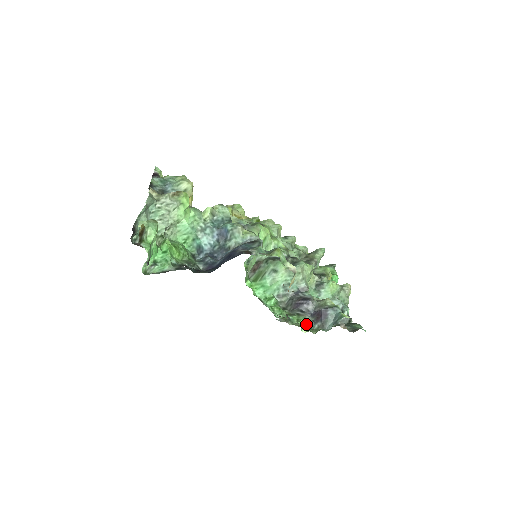
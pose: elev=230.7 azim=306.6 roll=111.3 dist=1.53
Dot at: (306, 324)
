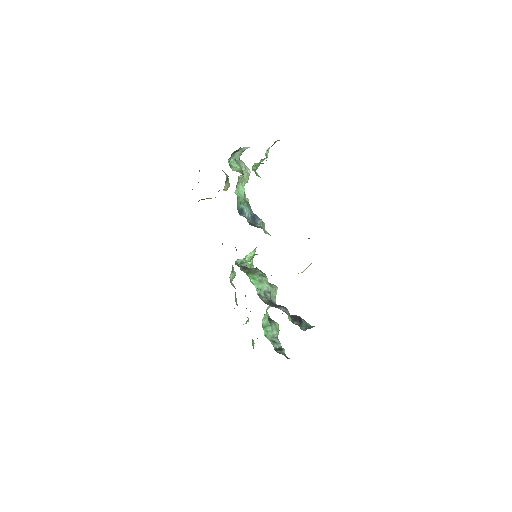
Dot at: (289, 317)
